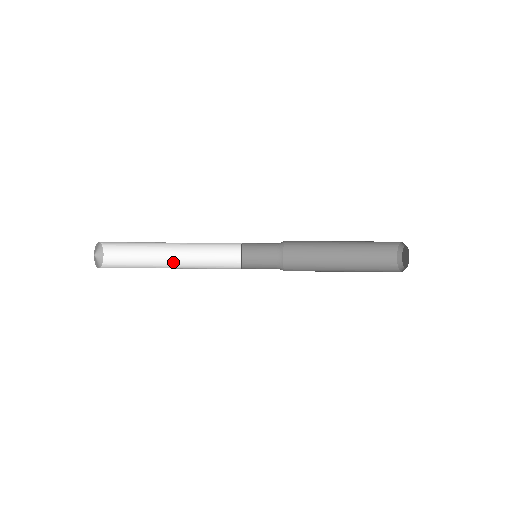
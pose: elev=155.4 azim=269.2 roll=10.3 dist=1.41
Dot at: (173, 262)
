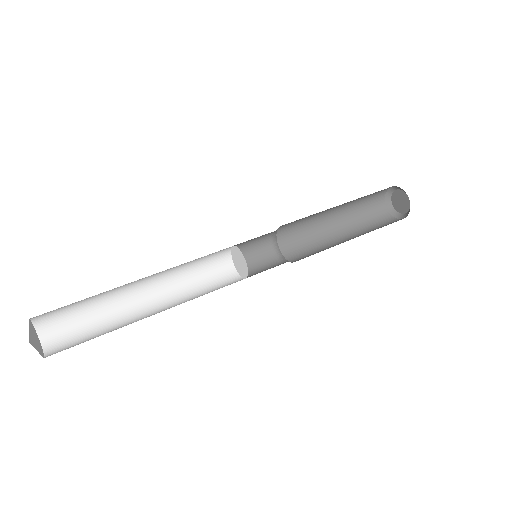
Dot at: (145, 295)
